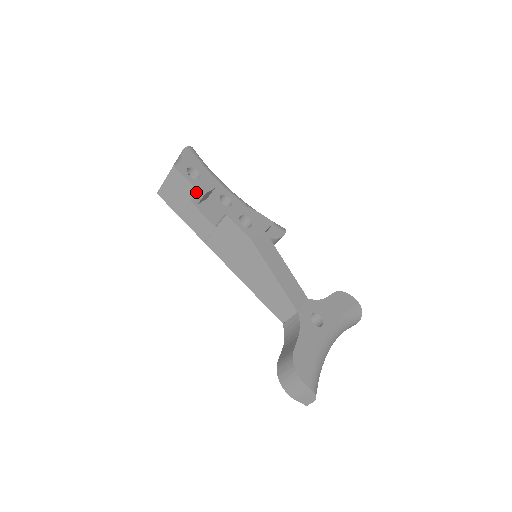
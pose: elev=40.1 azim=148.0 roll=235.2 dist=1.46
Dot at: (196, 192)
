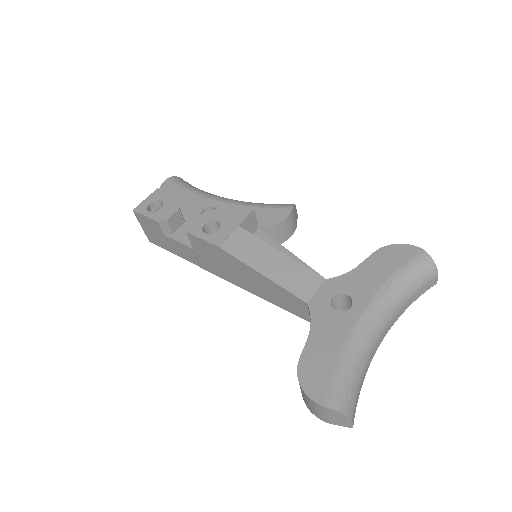
Dot at: (159, 224)
